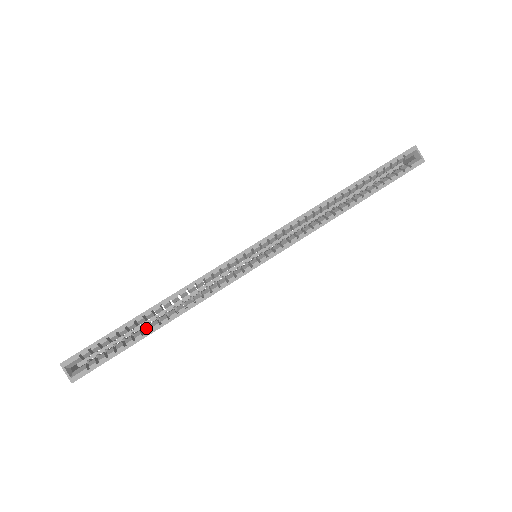
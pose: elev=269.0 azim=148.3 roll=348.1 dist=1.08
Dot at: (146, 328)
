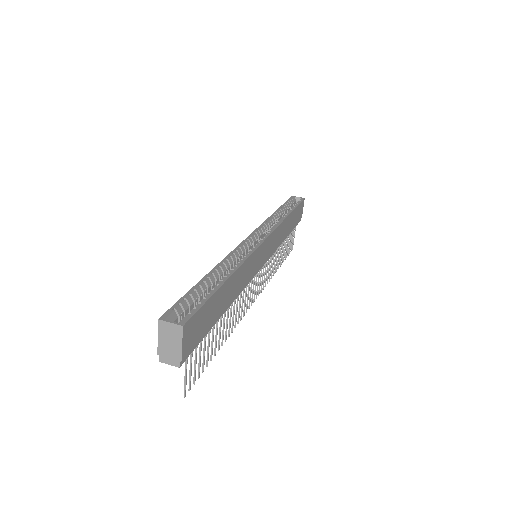
Dot at: occluded
